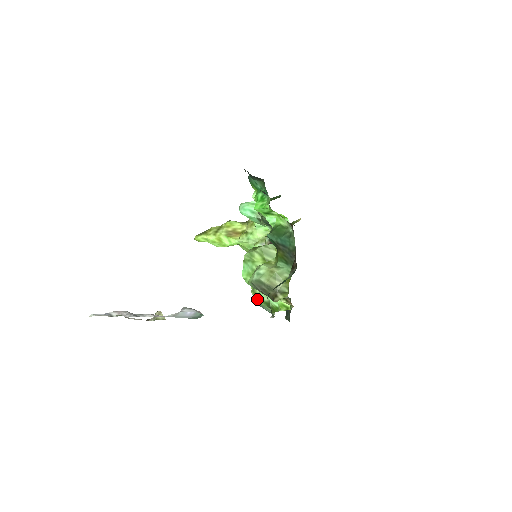
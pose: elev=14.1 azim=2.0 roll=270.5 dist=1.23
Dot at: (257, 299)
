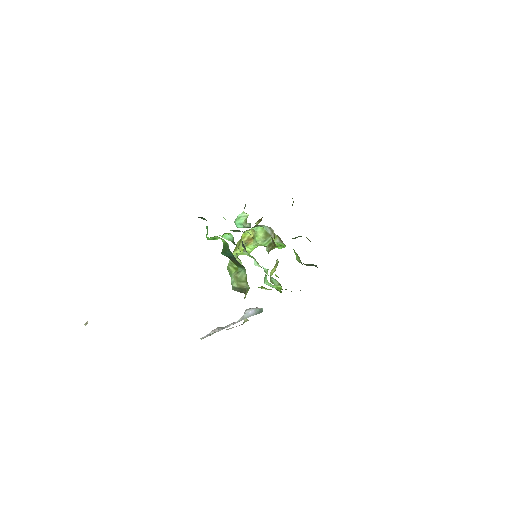
Dot at: occluded
